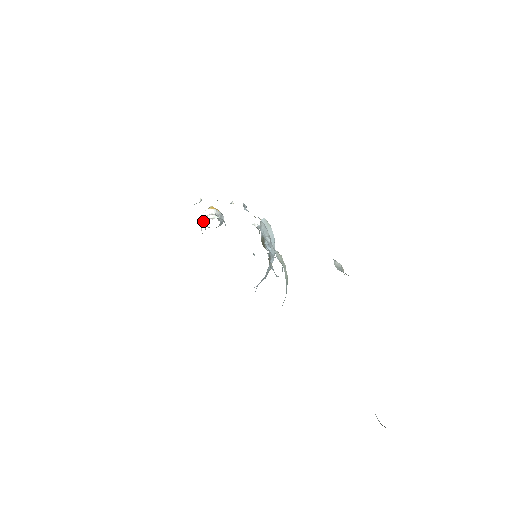
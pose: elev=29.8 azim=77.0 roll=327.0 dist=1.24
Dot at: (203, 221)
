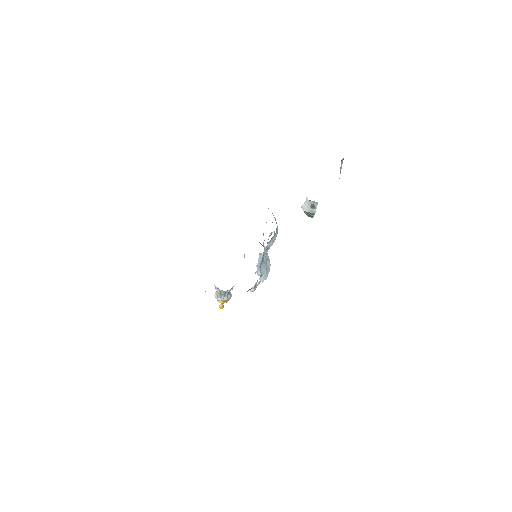
Dot at: occluded
